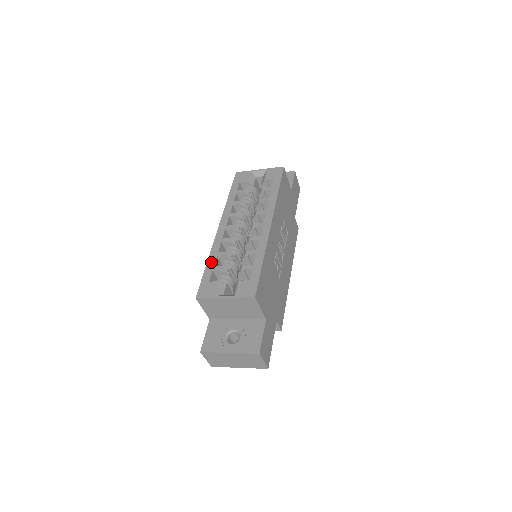
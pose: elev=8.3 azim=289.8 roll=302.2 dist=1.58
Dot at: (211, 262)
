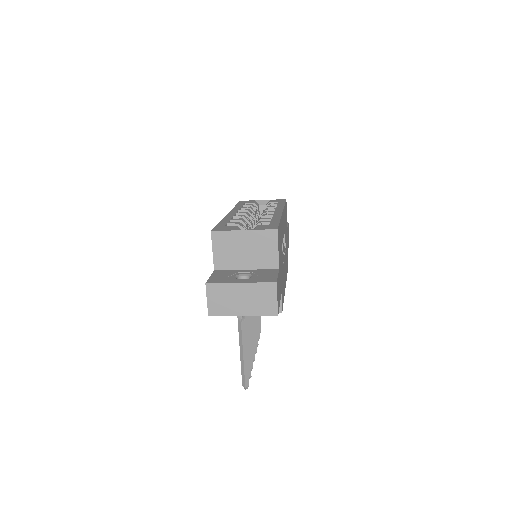
Dot at: (224, 221)
